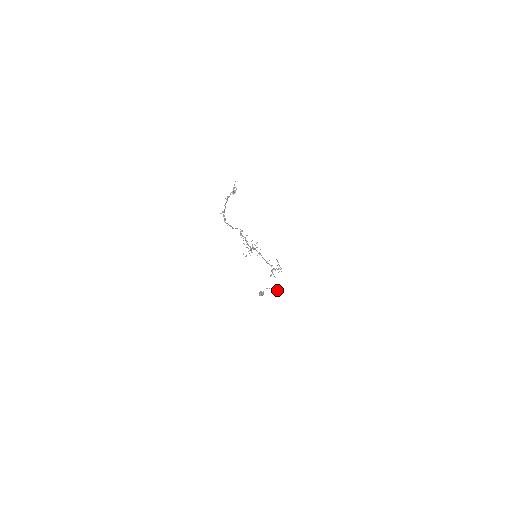
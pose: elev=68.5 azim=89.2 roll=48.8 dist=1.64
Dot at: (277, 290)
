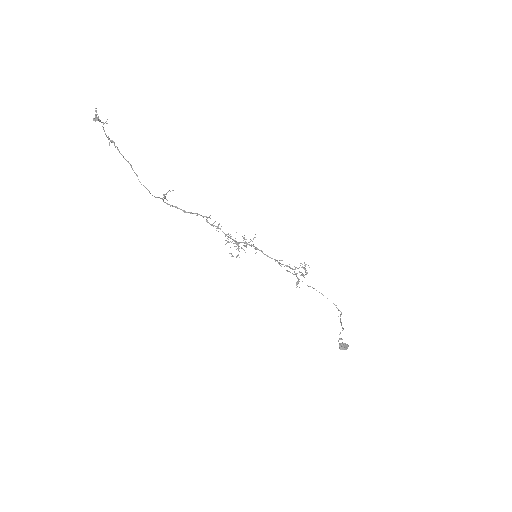
Dot at: occluded
